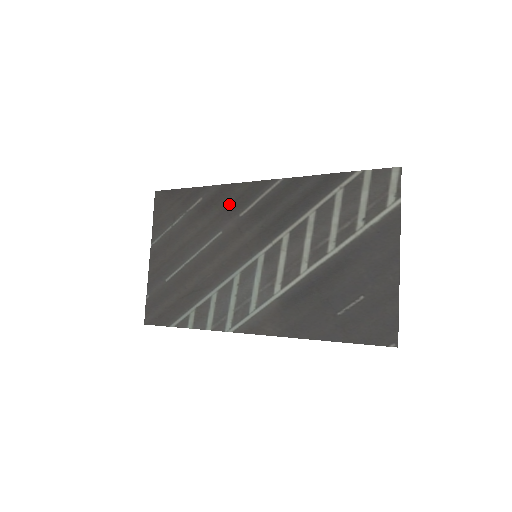
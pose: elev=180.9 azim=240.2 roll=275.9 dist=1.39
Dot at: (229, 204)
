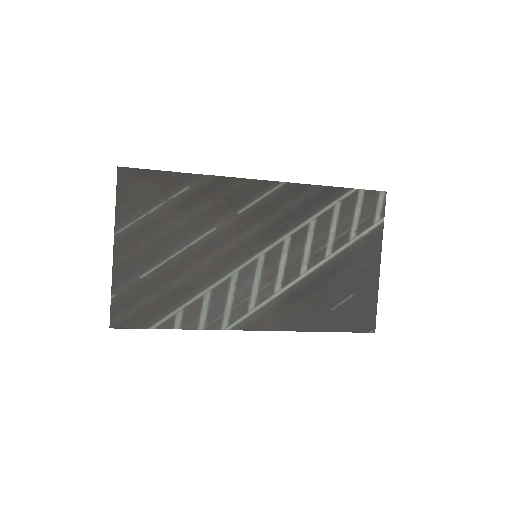
Dot at: (225, 199)
